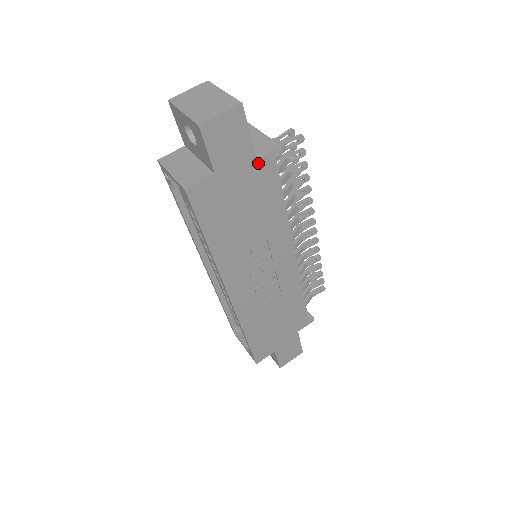
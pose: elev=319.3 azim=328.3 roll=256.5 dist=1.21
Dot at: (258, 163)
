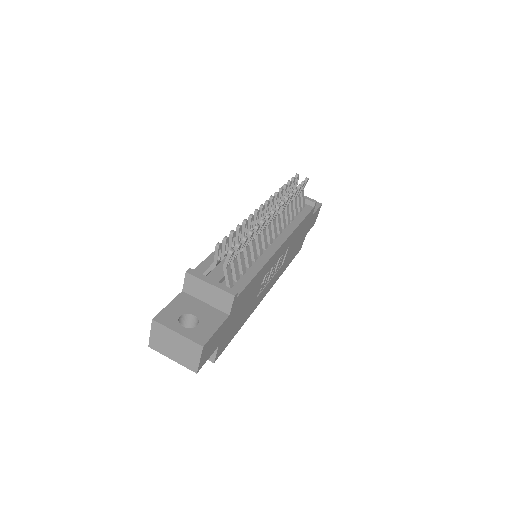
Dot at: (231, 312)
